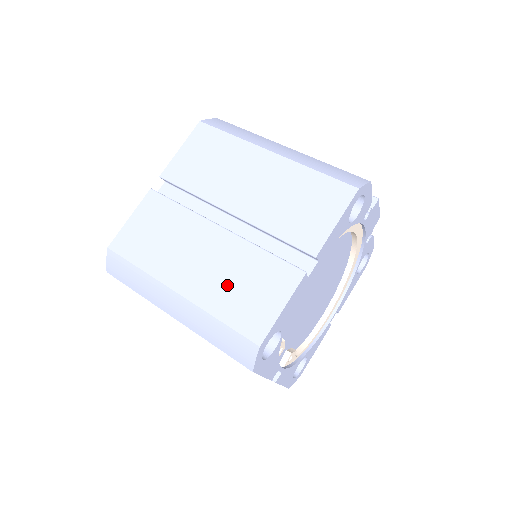
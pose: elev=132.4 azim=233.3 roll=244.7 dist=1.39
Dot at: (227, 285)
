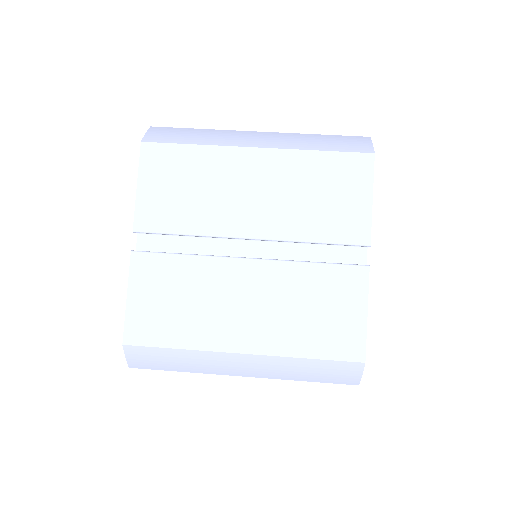
Dot at: (294, 319)
